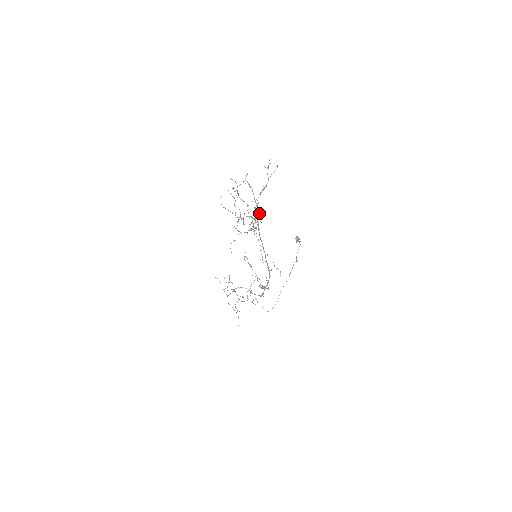
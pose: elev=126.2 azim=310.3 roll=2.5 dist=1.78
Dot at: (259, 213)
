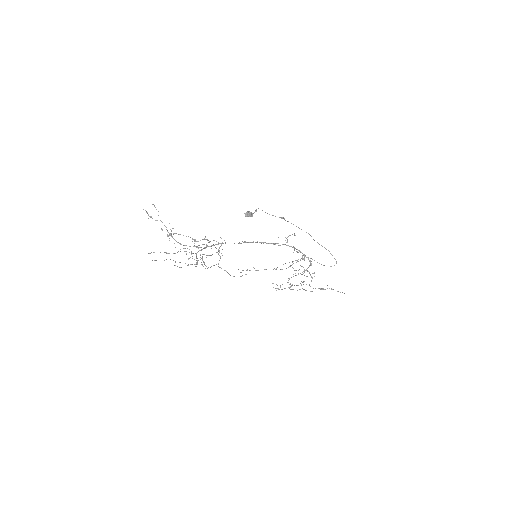
Dot at: occluded
